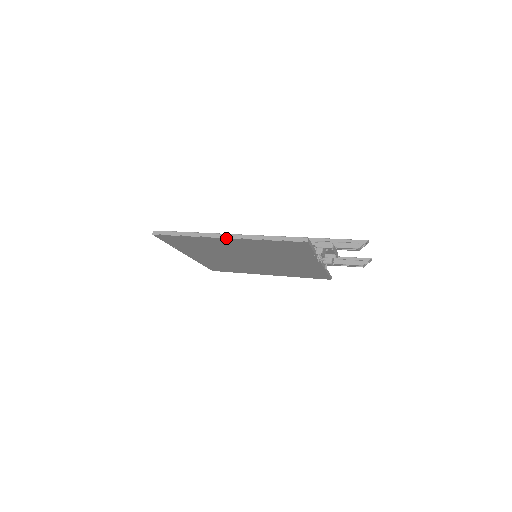
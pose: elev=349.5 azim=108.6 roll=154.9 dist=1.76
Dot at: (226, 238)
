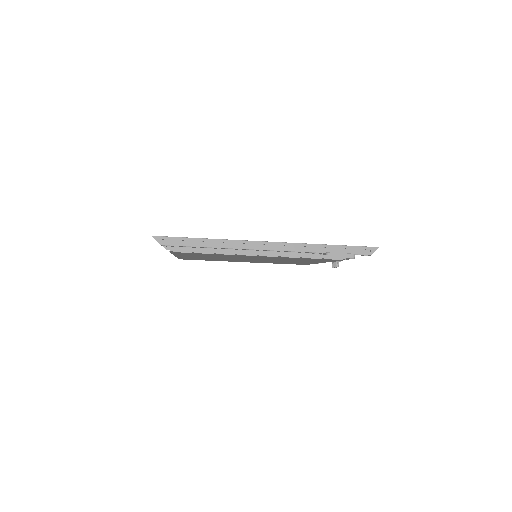
Dot at: (260, 256)
